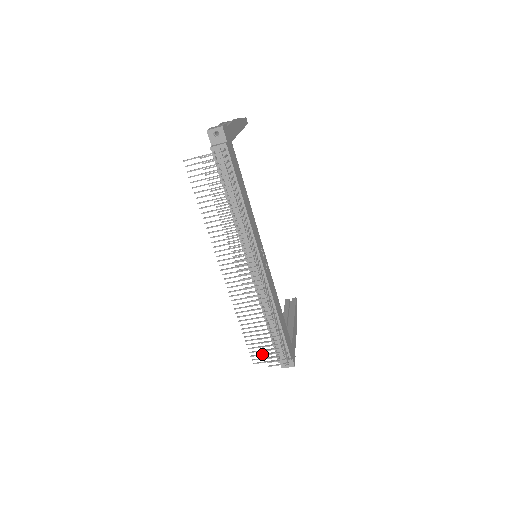
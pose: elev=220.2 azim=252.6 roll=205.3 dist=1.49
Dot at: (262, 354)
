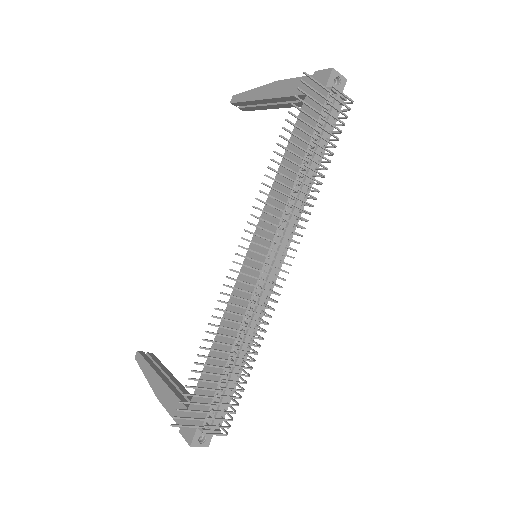
Dot at: (196, 410)
